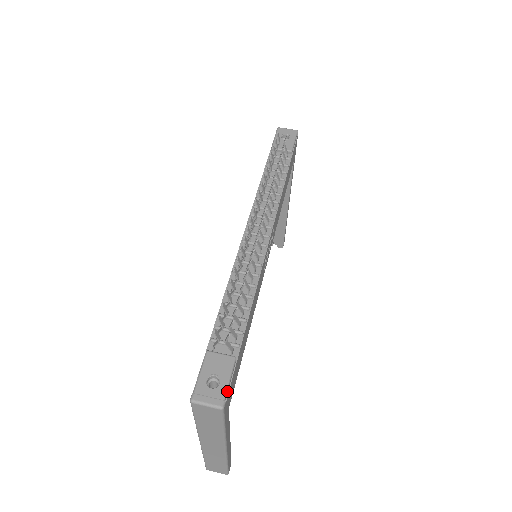
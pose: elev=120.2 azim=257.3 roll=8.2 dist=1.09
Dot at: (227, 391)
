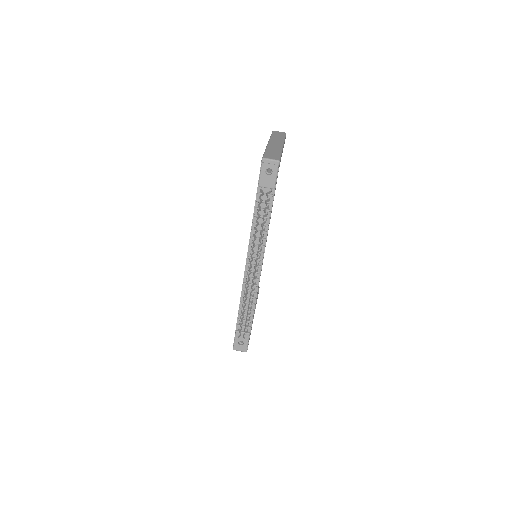
Dot at: (247, 346)
